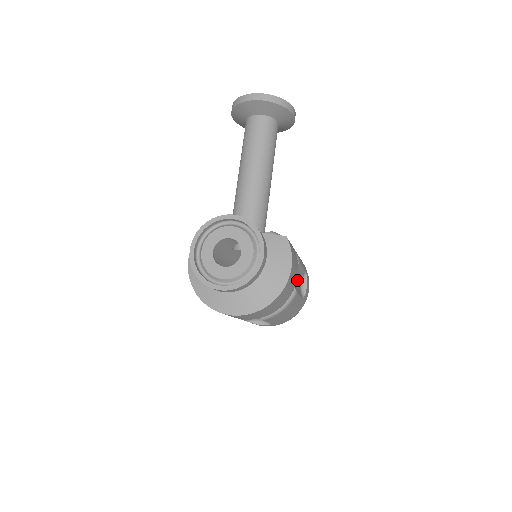
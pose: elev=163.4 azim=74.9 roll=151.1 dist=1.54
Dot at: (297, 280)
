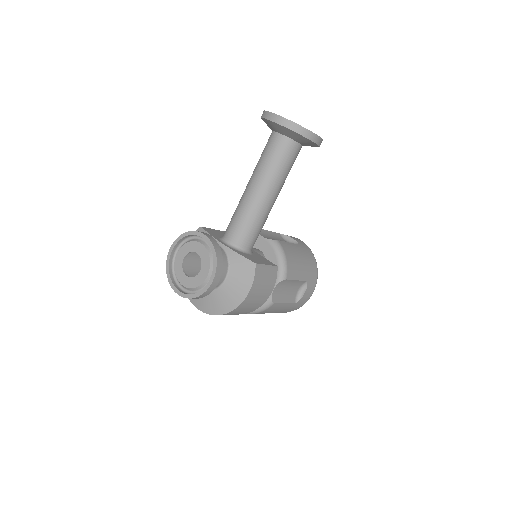
Dot at: (287, 289)
